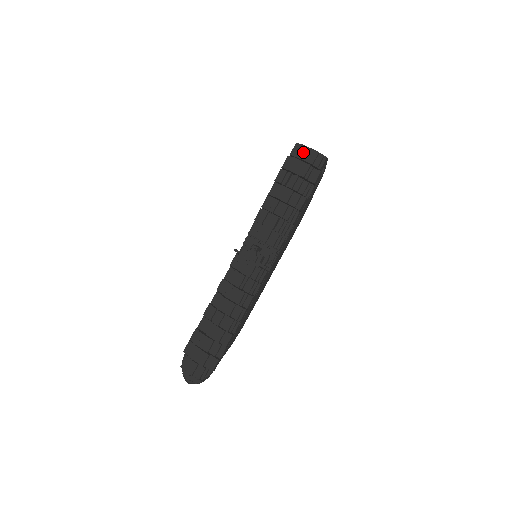
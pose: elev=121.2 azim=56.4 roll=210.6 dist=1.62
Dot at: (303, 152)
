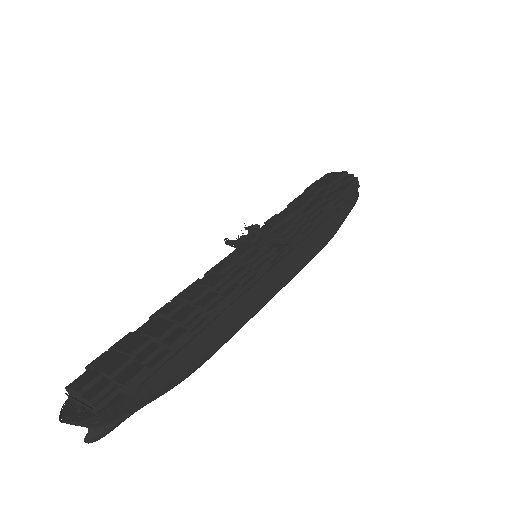
Dot at: (328, 175)
